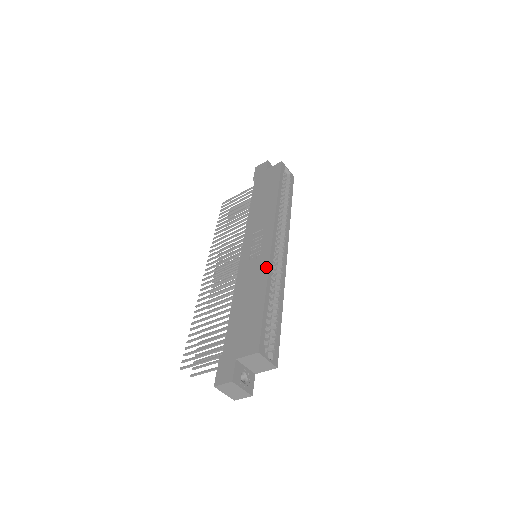
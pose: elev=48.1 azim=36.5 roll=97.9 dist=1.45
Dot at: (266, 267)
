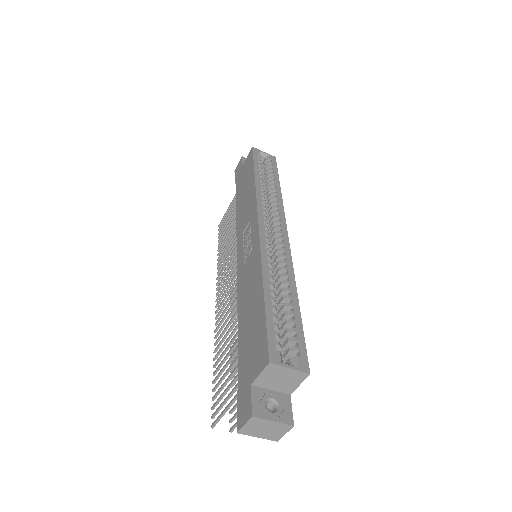
Dot at: (258, 258)
